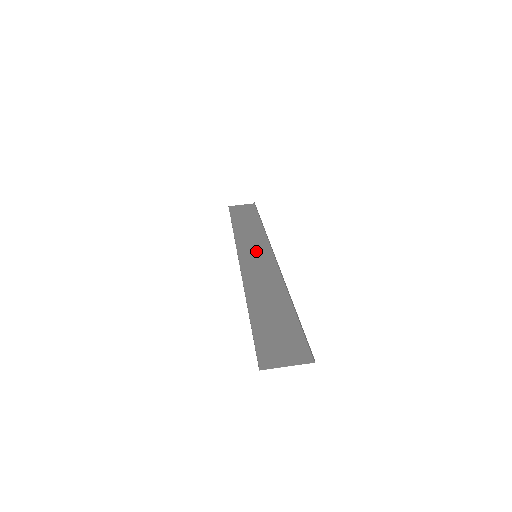
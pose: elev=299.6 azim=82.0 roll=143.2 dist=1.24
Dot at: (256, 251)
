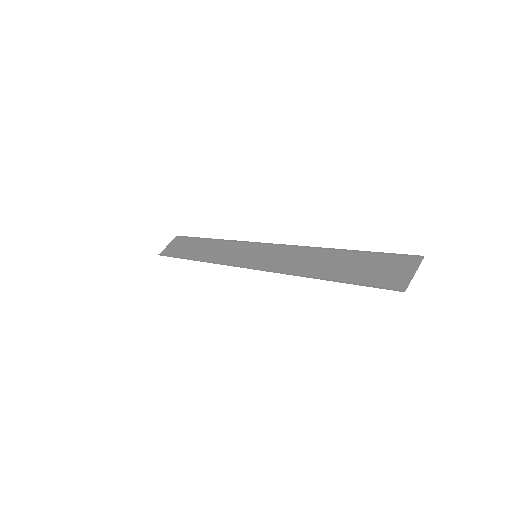
Dot at: (249, 254)
